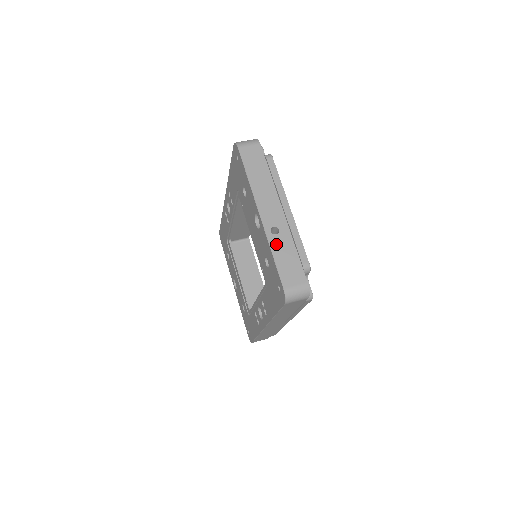
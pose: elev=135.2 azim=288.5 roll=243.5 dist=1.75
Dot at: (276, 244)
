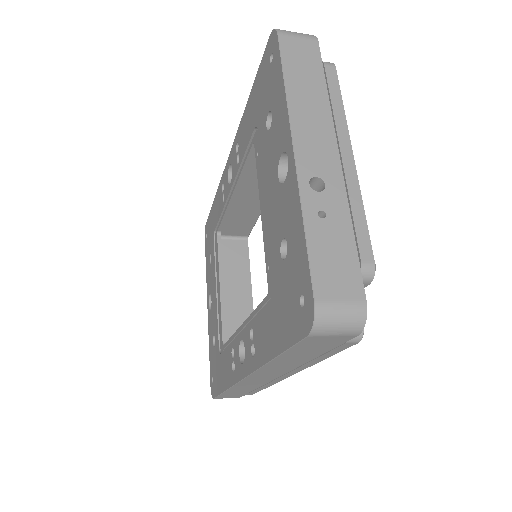
Dot at: (315, 209)
